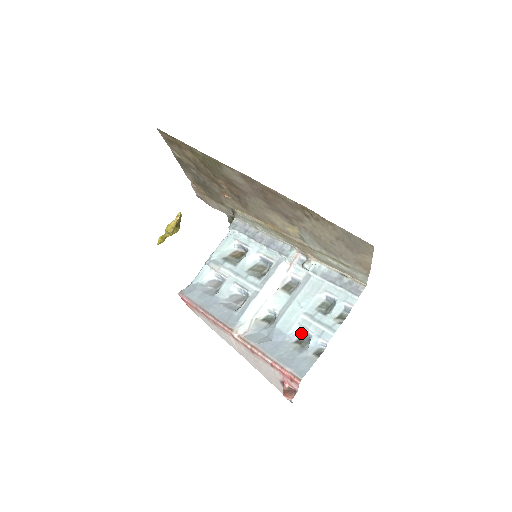
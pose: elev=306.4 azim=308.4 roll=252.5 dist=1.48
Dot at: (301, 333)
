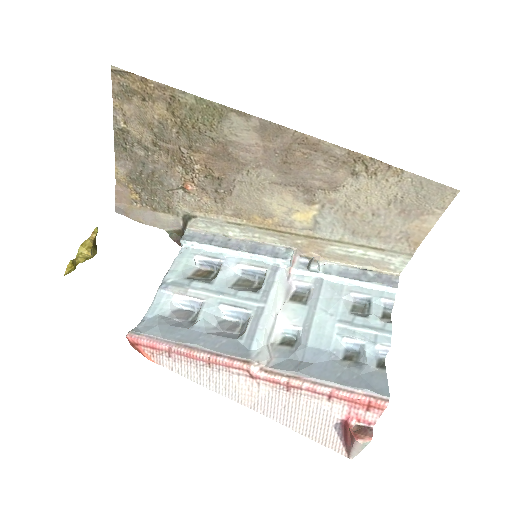
Dot at: (345, 346)
